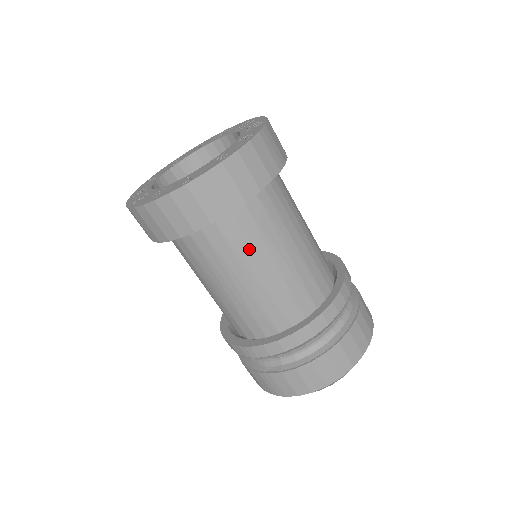
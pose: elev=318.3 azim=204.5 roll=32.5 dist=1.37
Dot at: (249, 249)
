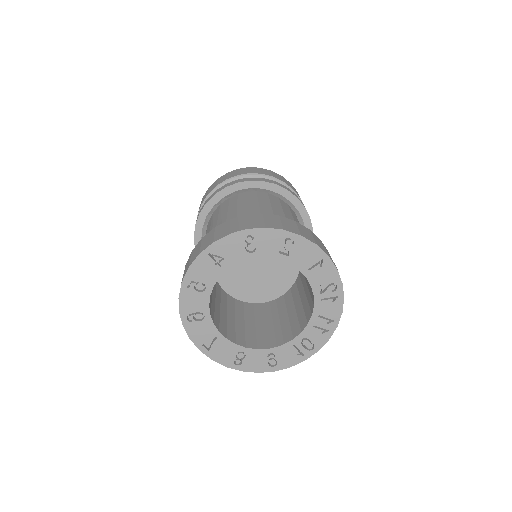
Dot at: occluded
